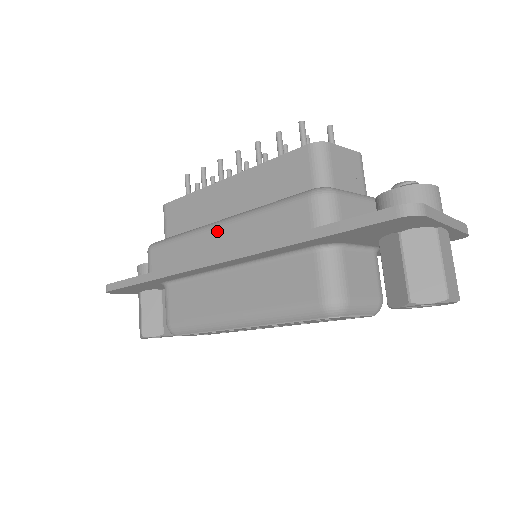
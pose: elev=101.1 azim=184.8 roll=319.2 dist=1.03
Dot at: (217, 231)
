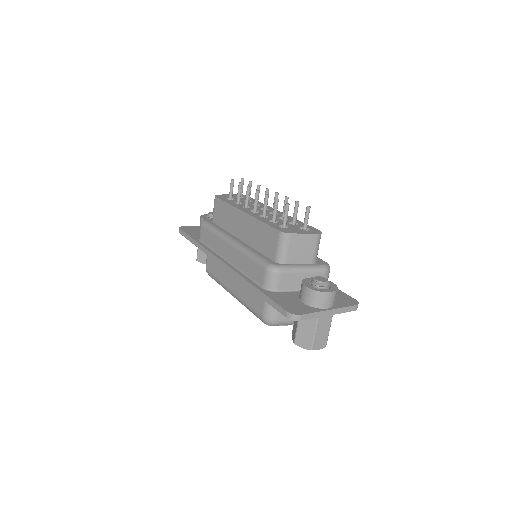
Dot at: (229, 247)
